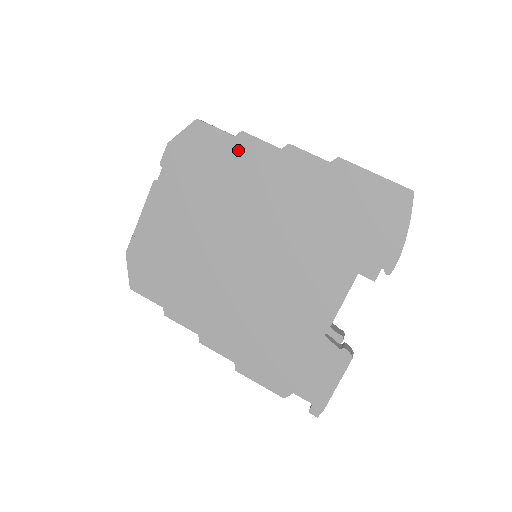
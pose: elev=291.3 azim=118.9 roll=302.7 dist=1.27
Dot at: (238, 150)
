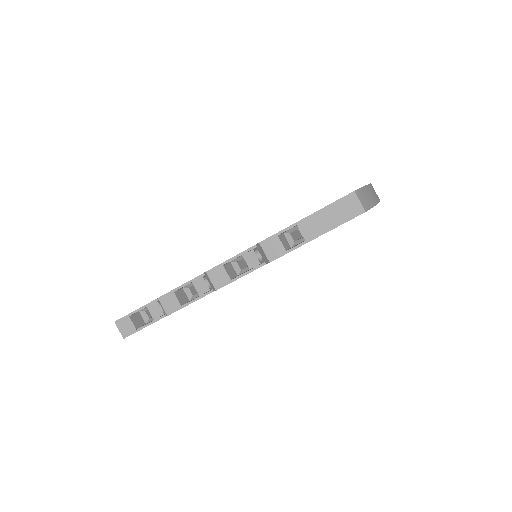
Dot at: occluded
